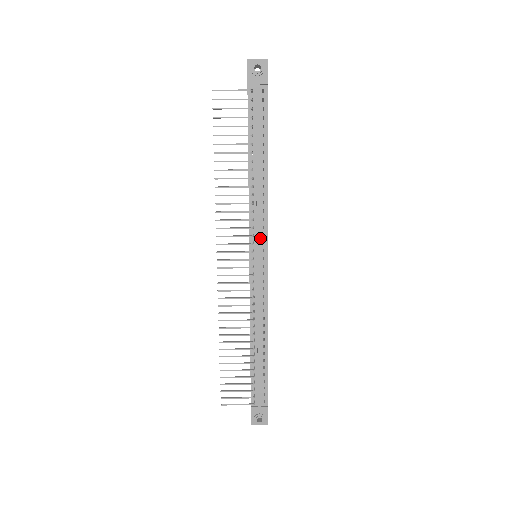
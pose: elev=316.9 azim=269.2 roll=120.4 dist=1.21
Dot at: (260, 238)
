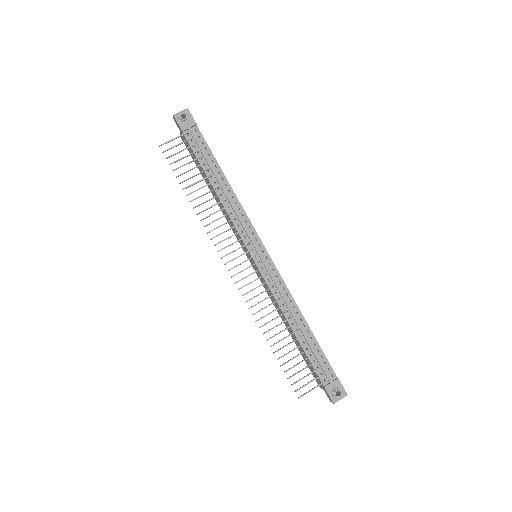
Dot at: (252, 237)
